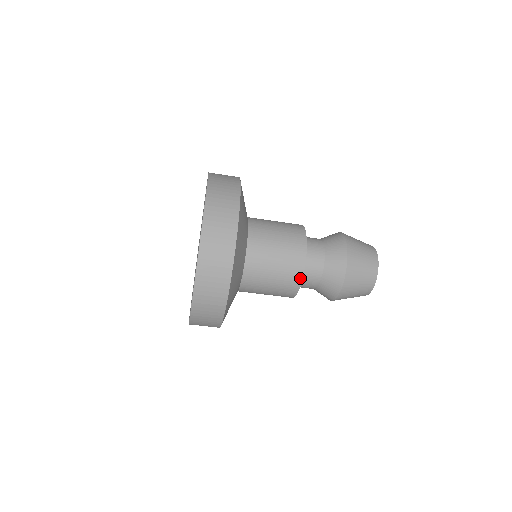
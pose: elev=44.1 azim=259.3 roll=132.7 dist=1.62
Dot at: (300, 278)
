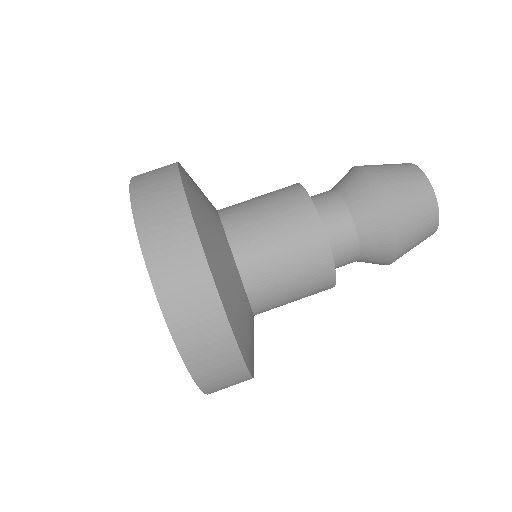
Dot at: (310, 206)
